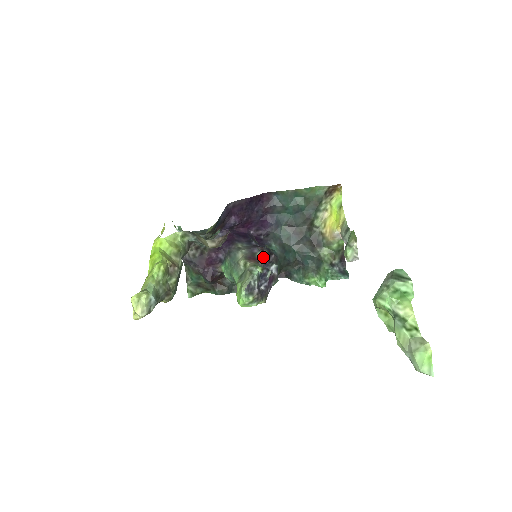
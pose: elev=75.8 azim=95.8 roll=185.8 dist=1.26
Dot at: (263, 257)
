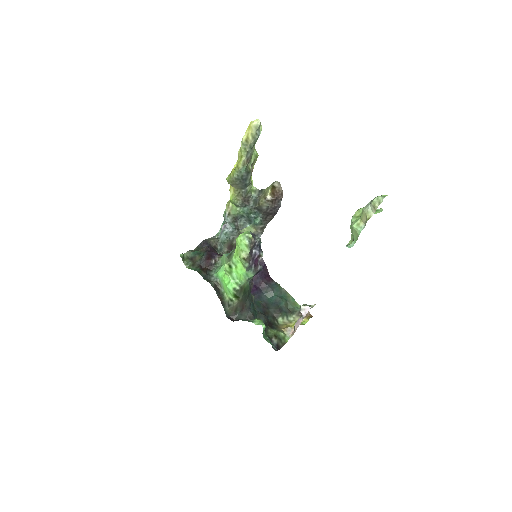
Dot at: occluded
